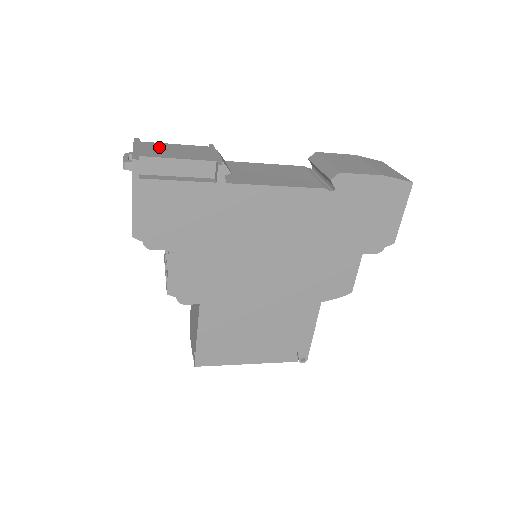
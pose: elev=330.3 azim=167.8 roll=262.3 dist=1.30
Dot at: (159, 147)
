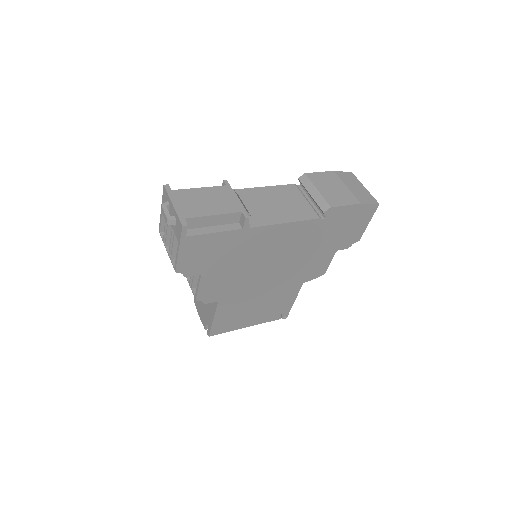
Dot at: (191, 198)
